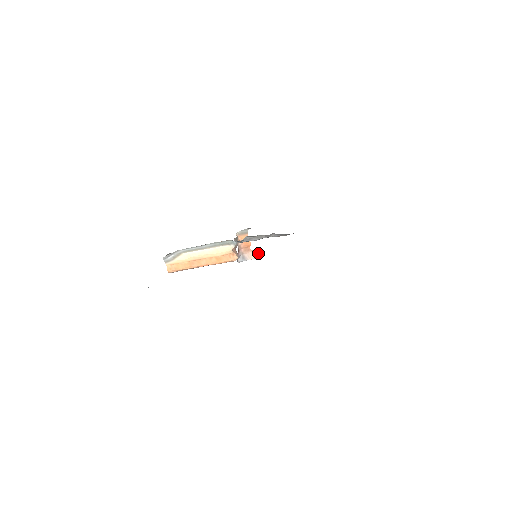
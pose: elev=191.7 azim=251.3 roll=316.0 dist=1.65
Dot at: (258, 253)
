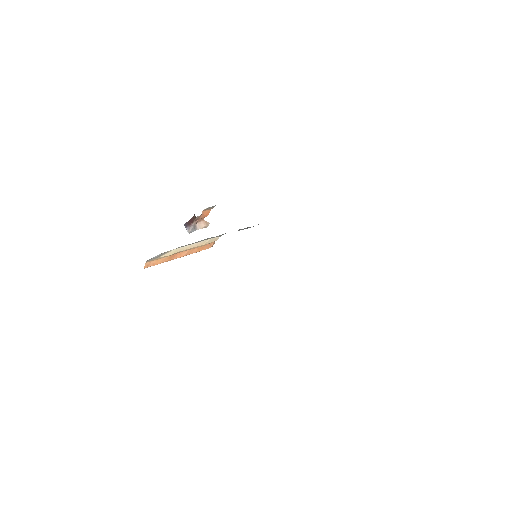
Dot at: (208, 222)
